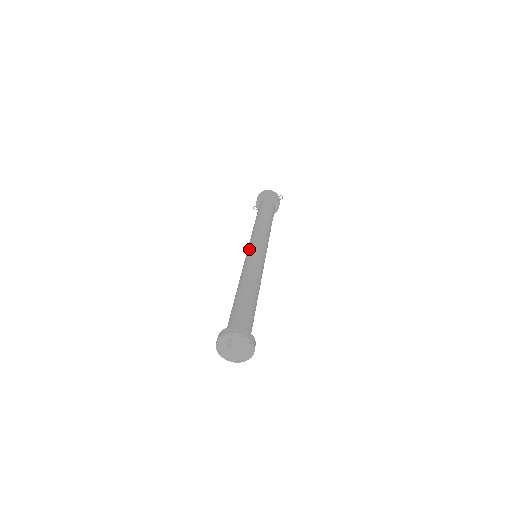
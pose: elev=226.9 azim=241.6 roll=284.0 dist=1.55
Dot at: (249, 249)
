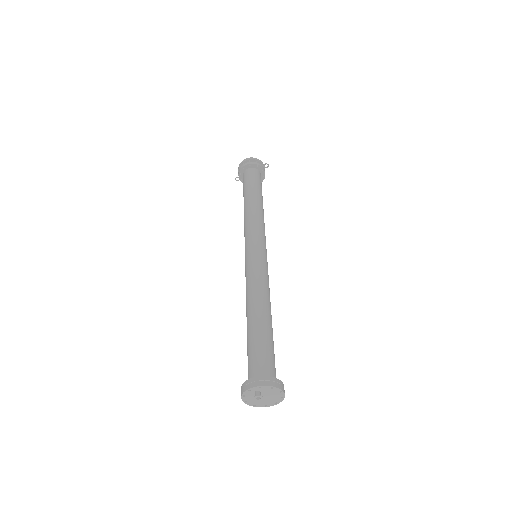
Dot at: (248, 250)
